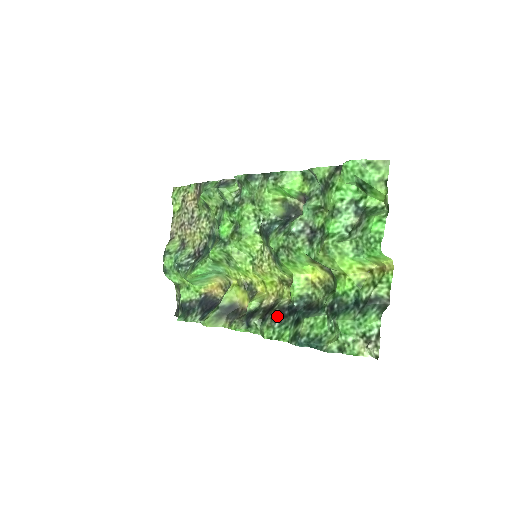
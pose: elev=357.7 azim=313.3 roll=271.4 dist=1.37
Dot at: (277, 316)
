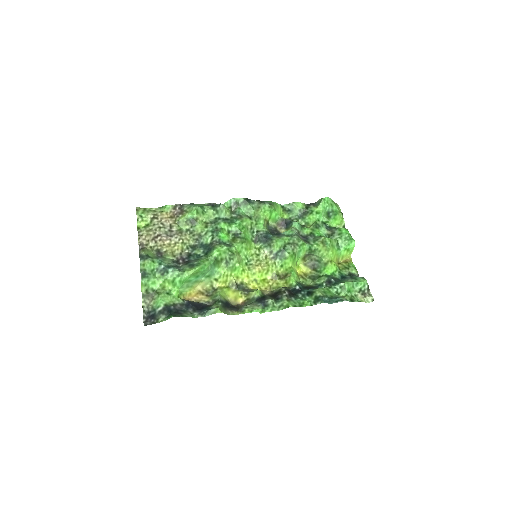
Dot at: (289, 294)
